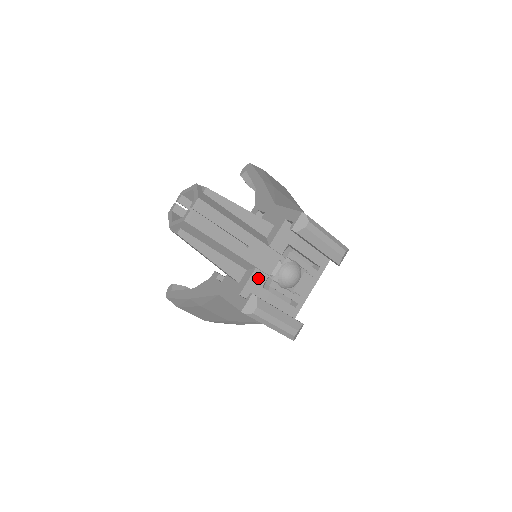
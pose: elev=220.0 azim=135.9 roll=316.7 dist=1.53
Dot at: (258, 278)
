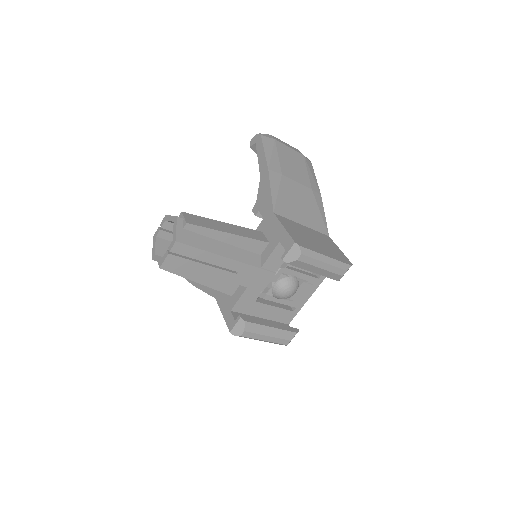
Dot at: (250, 295)
